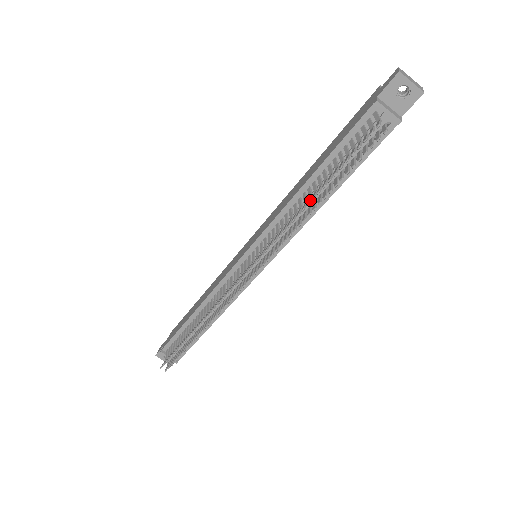
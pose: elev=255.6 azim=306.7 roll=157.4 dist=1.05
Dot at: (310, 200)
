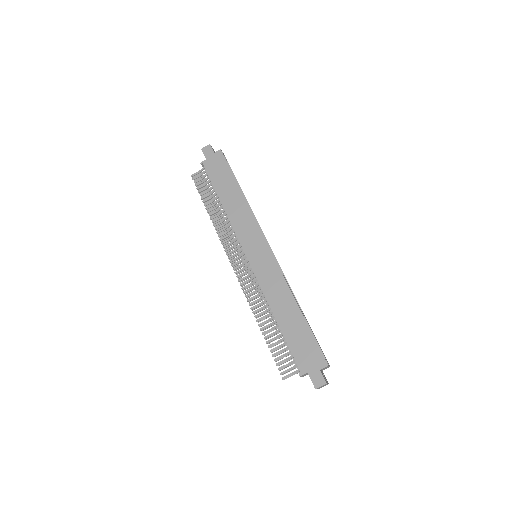
Dot at: (262, 325)
